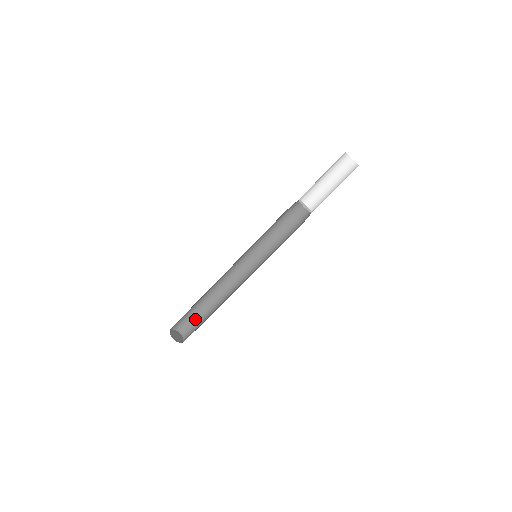
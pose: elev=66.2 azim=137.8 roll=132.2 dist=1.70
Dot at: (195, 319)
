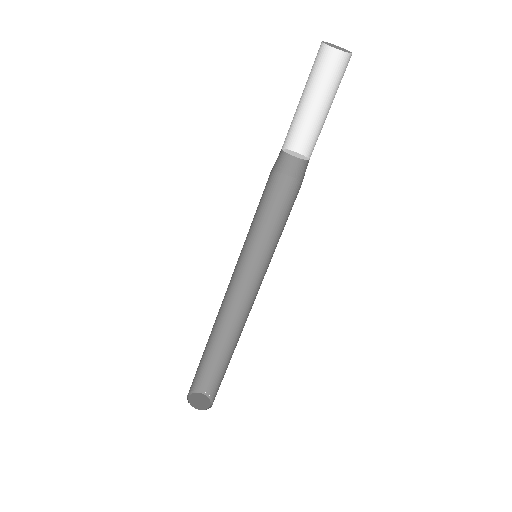
Dot at: (210, 368)
